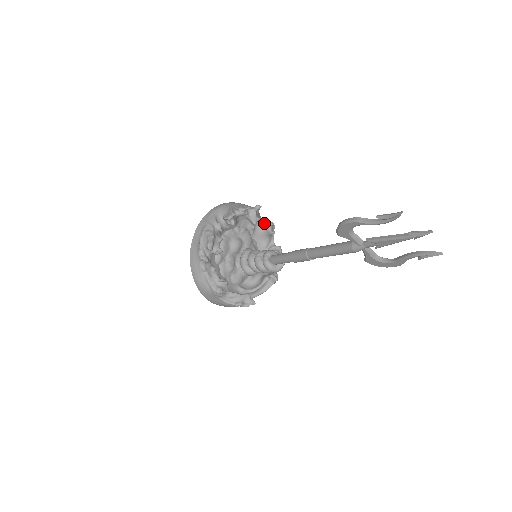
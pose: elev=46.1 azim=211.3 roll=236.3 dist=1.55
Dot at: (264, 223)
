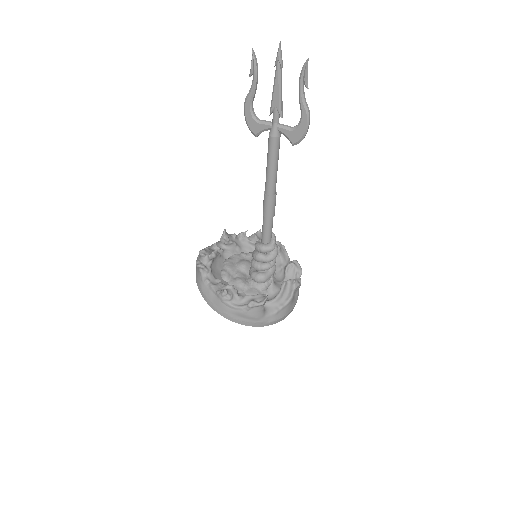
Dot at: occluded
